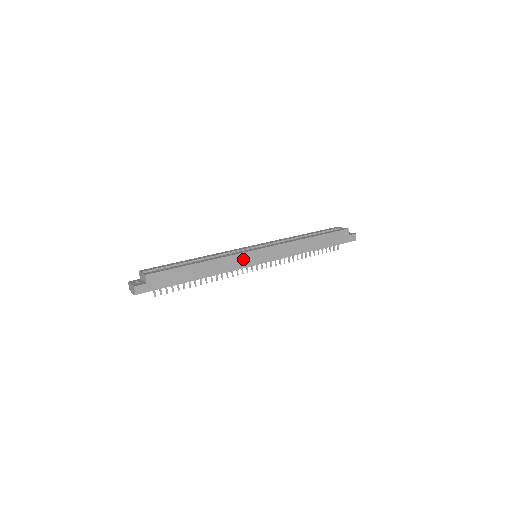
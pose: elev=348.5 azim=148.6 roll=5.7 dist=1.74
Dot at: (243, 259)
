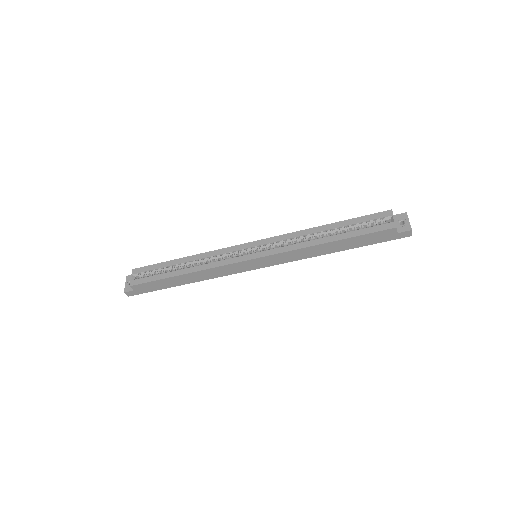
Dot at: (233, 268)
